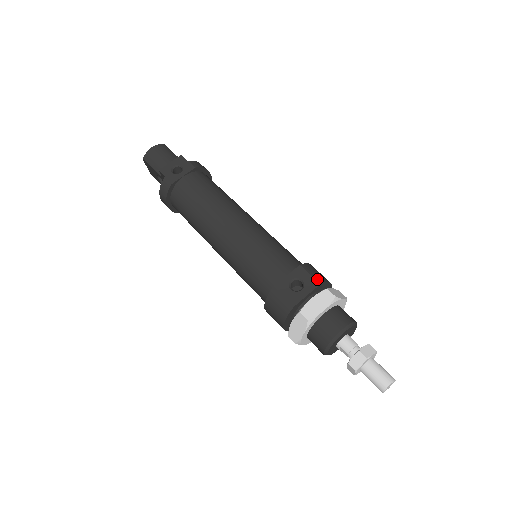
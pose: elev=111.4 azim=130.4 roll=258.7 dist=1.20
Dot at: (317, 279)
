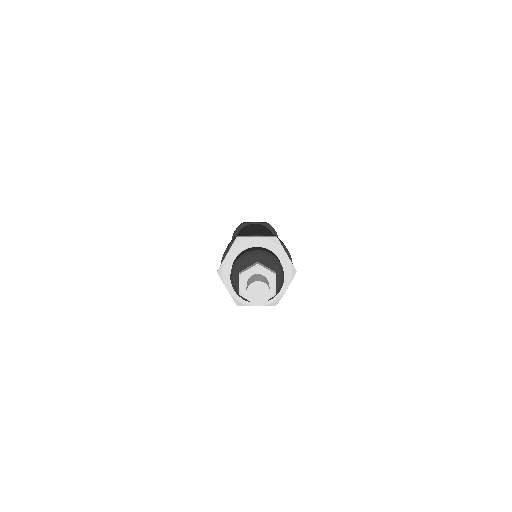
Dot at: occluded
